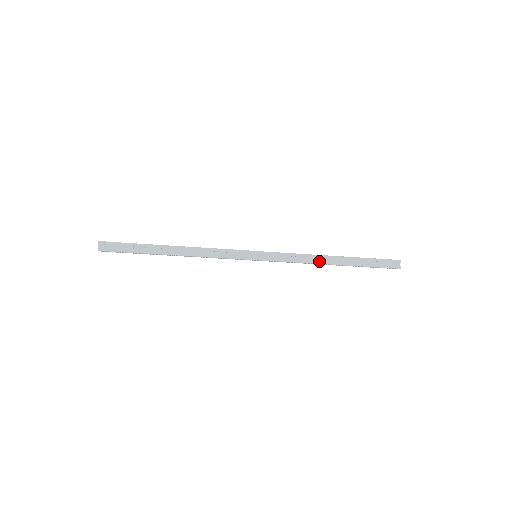
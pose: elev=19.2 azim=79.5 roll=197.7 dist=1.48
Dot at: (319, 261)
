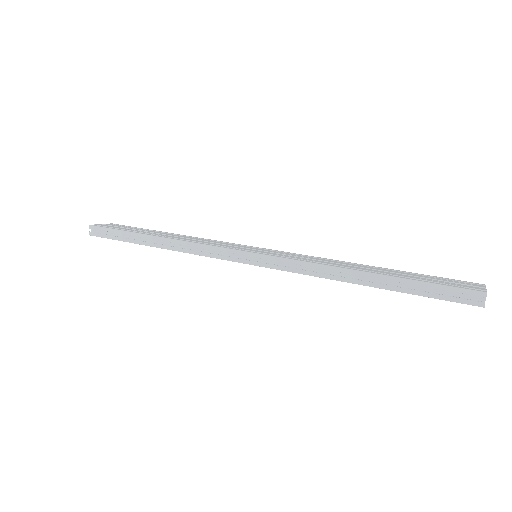
Dot at: (333, 276)
